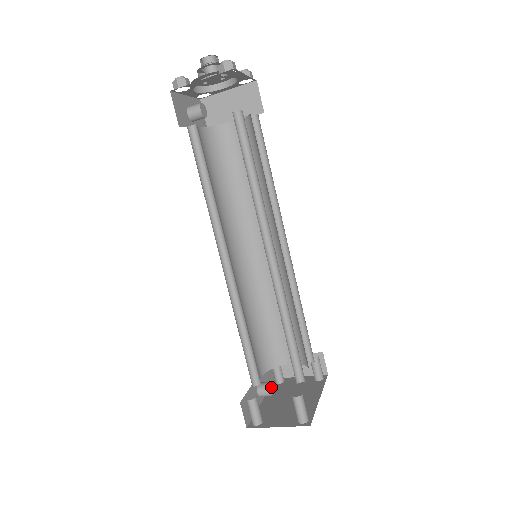
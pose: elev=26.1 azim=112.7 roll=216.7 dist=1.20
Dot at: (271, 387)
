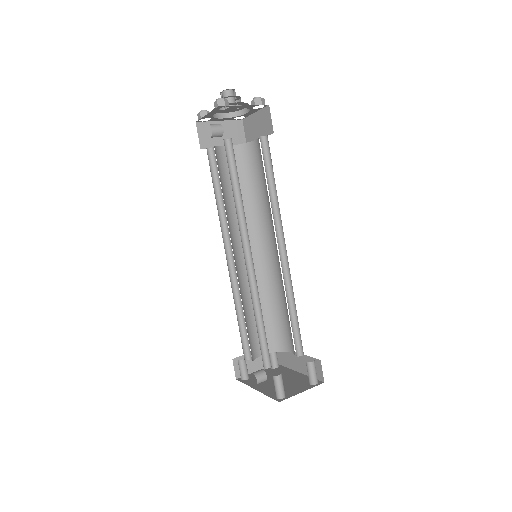
Dot at: (263, 374)
